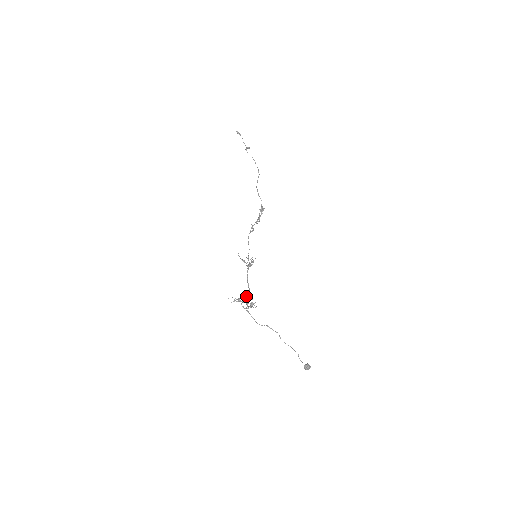
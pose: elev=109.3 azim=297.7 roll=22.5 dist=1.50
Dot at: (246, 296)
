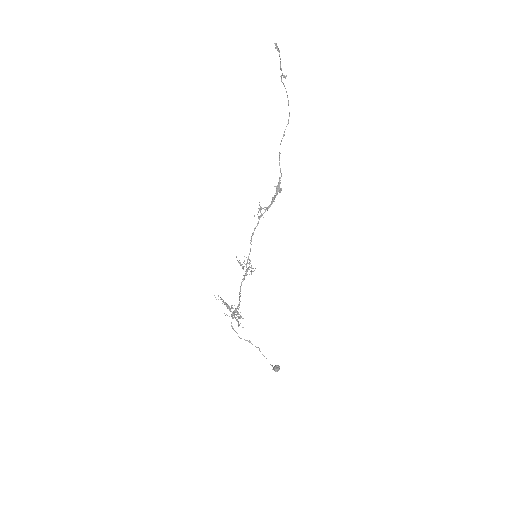
Dot at: occluded
